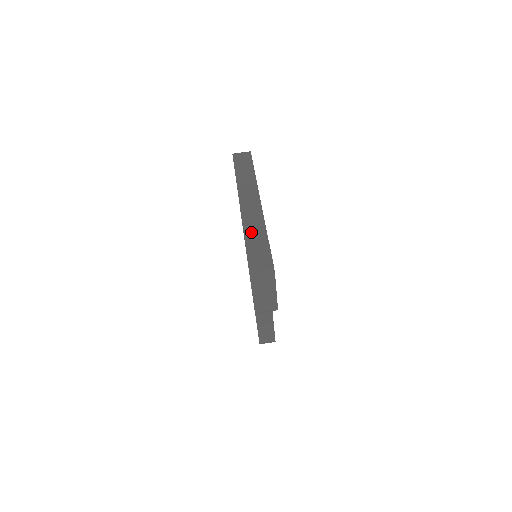
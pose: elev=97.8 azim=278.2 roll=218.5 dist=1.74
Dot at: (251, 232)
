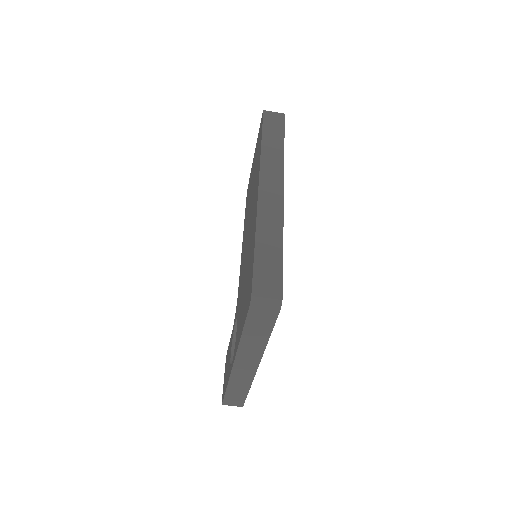
Dot at: (234, 388)
